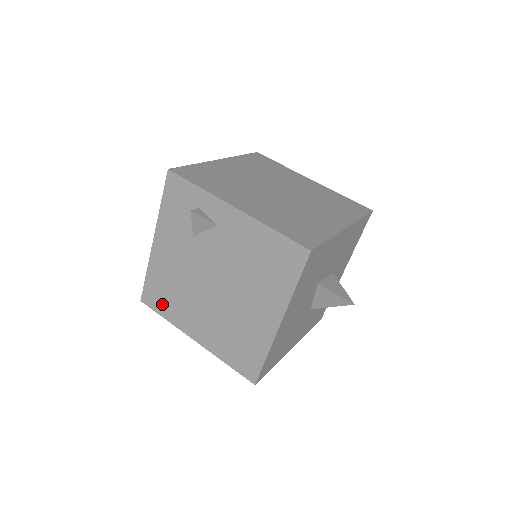
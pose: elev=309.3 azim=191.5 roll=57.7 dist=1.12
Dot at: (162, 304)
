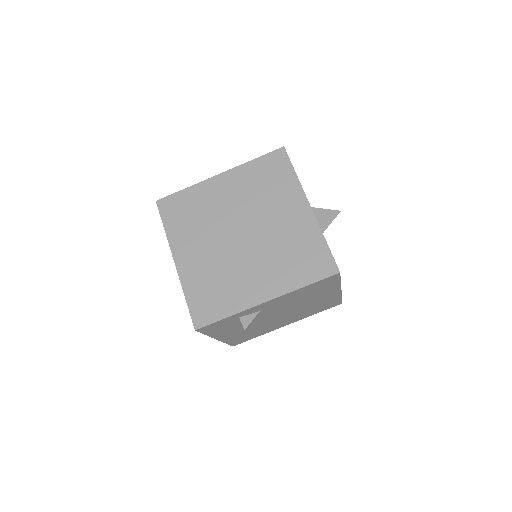
Dot at: (250, 337)
